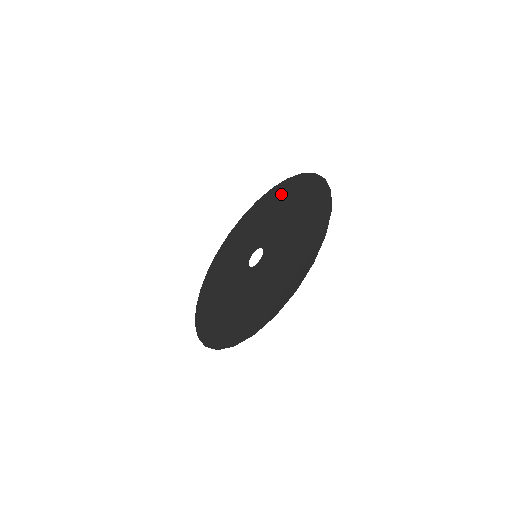
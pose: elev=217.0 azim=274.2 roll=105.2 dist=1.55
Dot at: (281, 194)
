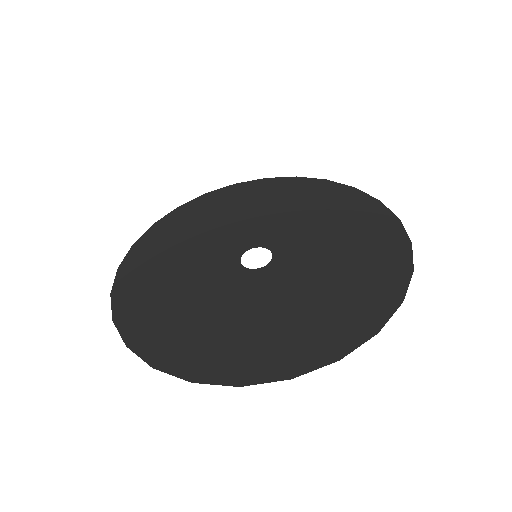
Dot at: (290, 191)
